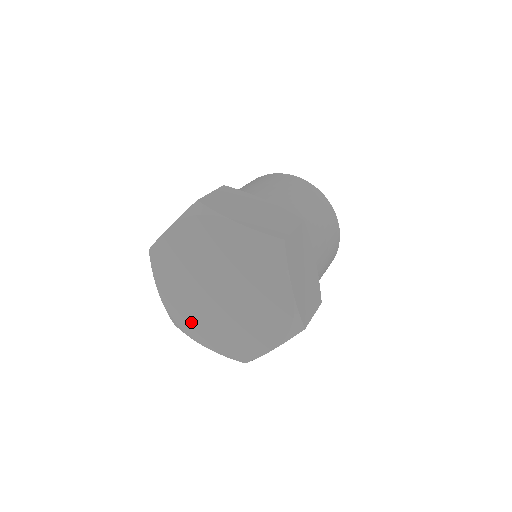
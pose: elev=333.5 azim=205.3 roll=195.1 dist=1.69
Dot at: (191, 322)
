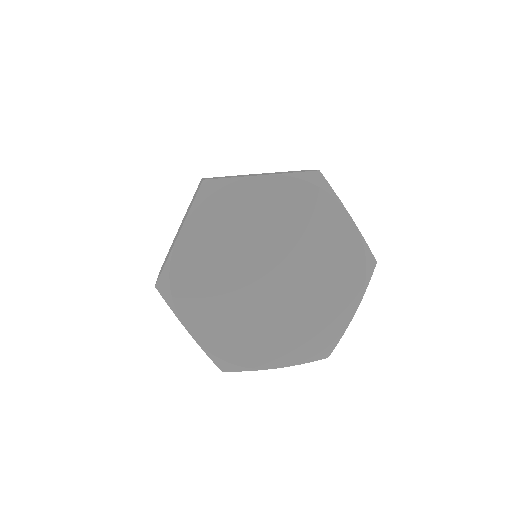
Dot at: (248, 346)
